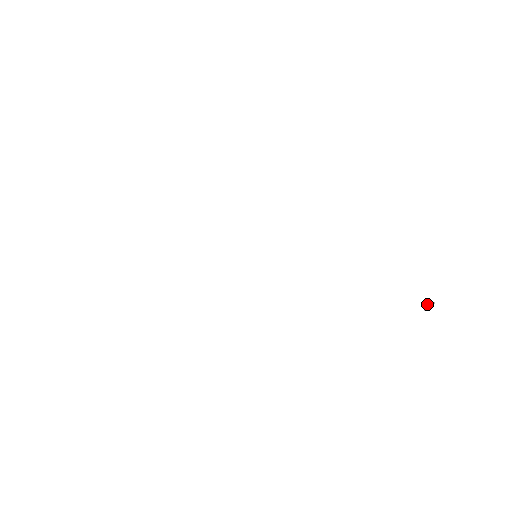
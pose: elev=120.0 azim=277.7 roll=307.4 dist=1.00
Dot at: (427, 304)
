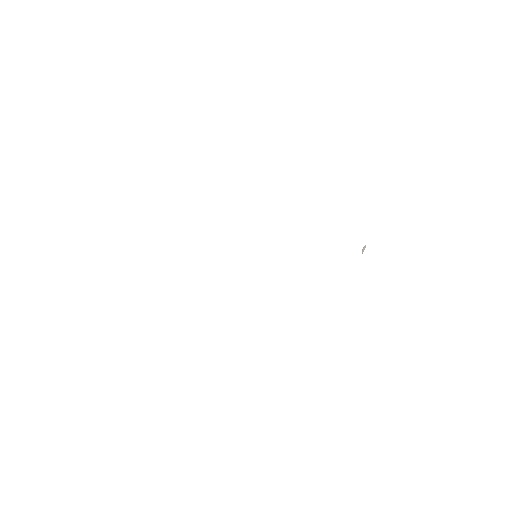
Dot at: (363, 248)
